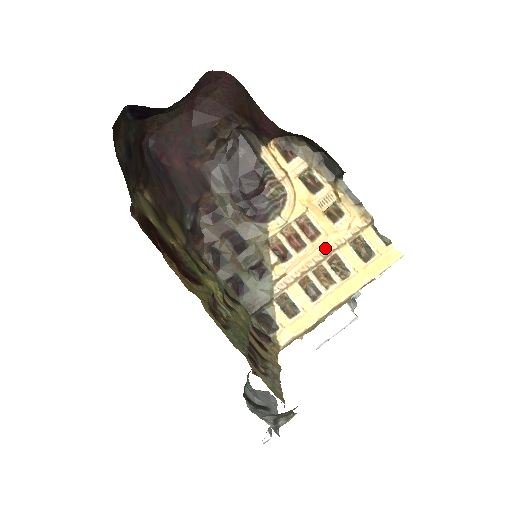
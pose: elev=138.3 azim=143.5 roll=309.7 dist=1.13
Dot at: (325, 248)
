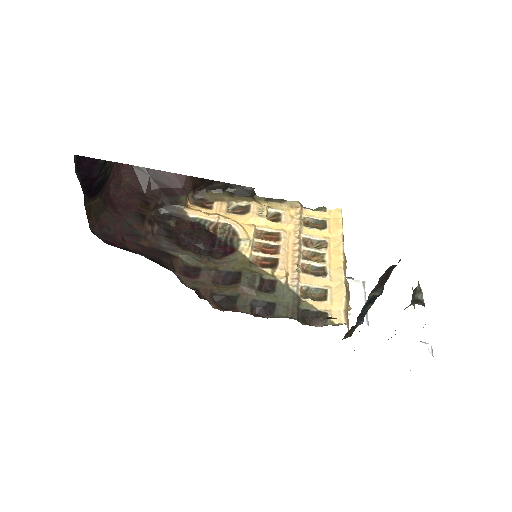
Dot at: (293, 239)
